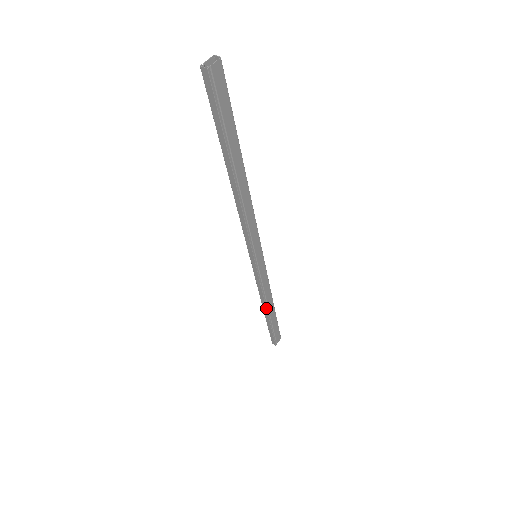
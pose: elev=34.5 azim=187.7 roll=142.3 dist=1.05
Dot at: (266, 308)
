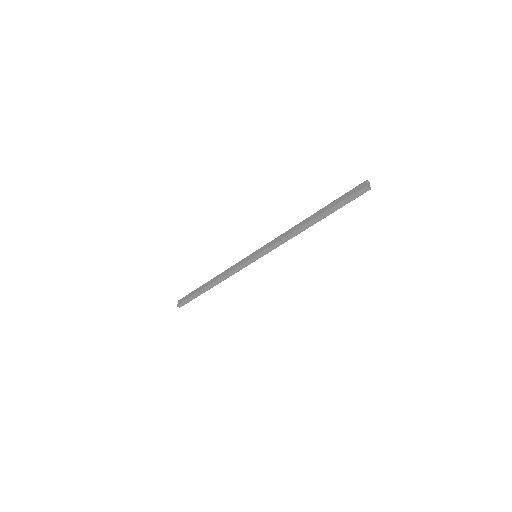
Dot at: occluded
